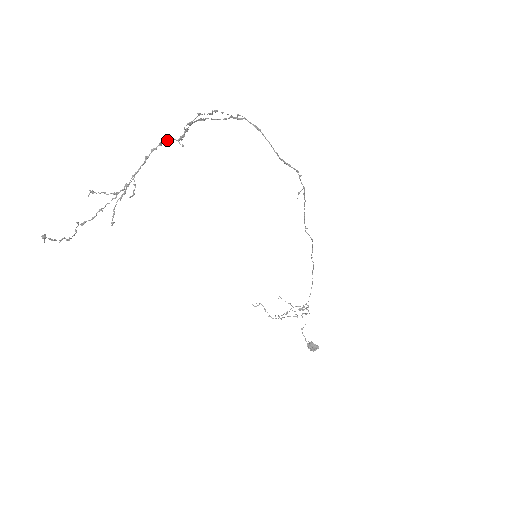
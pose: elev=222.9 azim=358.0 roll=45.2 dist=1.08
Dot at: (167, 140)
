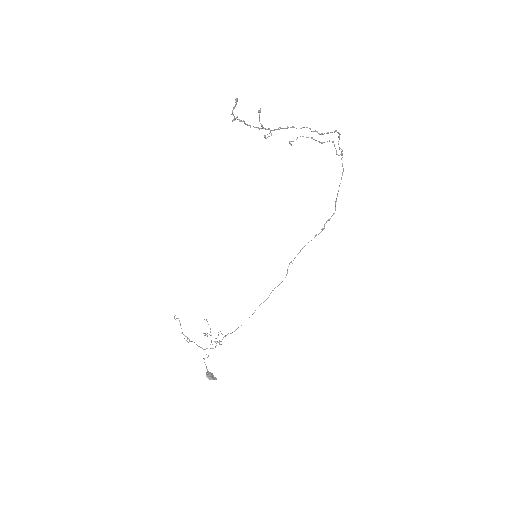
Dot at: (310, 129)
